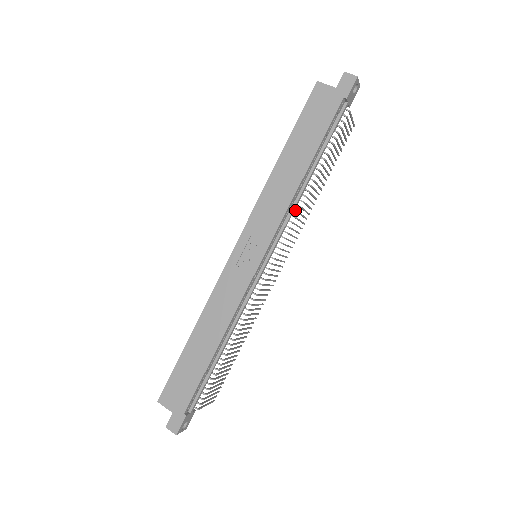
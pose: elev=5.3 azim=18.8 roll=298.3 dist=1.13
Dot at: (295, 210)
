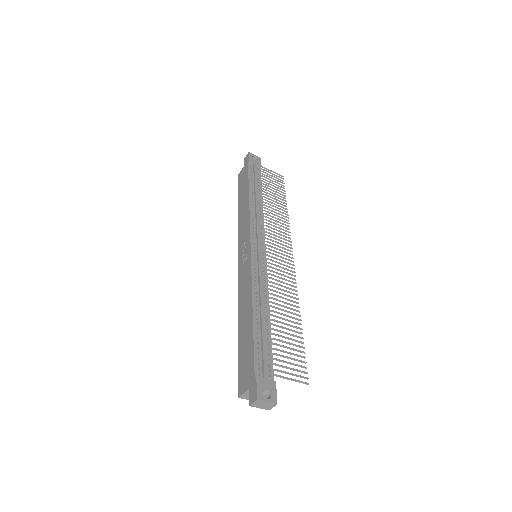
Dot at: (261, 217)
